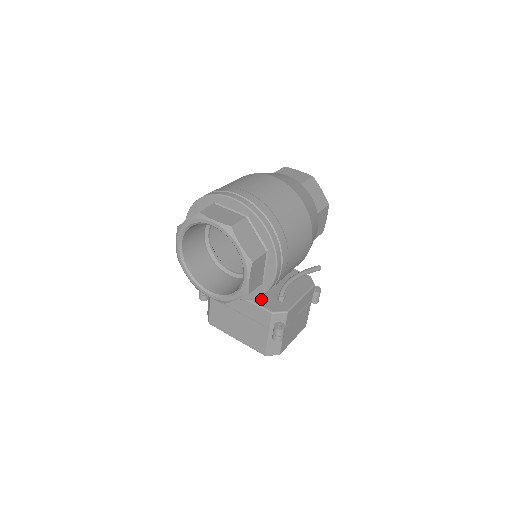
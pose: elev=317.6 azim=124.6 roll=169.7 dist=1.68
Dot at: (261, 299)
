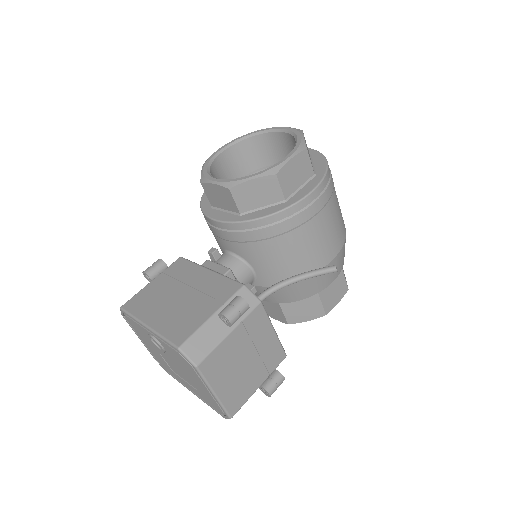
Dot at: occluded
